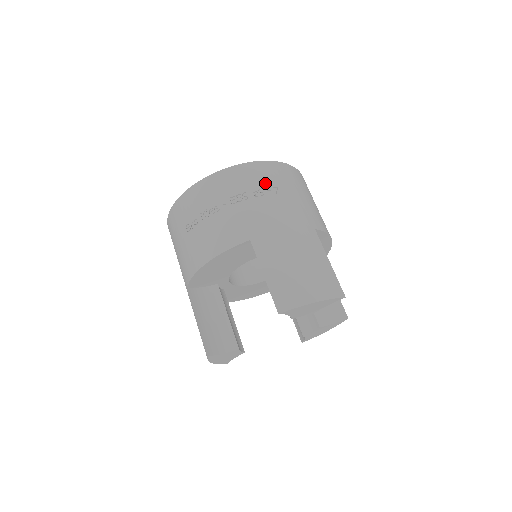
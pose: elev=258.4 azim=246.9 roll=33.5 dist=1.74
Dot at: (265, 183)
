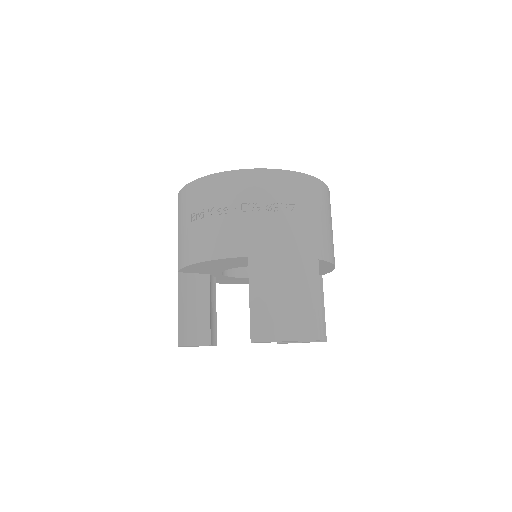
Dot at: (283, 197)
